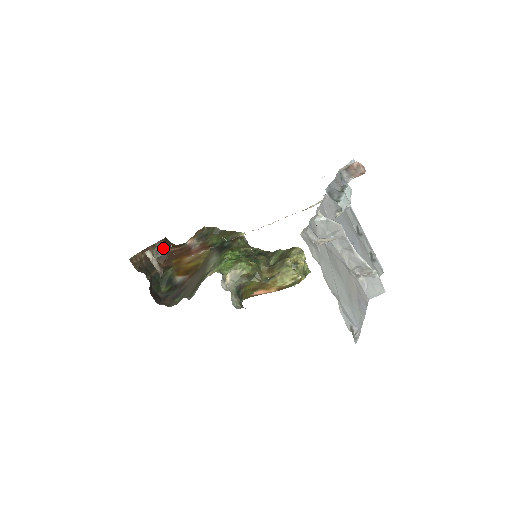
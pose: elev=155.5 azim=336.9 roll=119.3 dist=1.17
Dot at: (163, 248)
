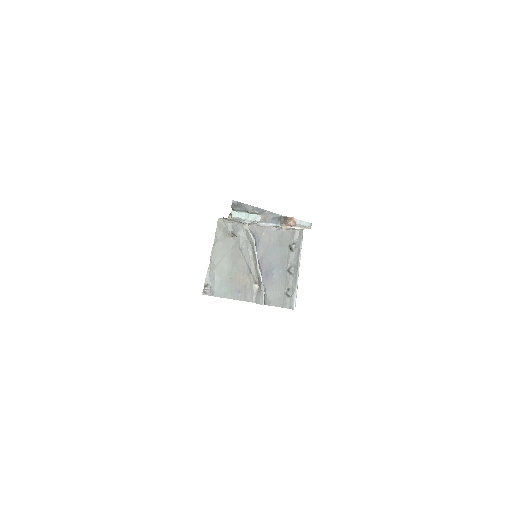
Dot at: occluded
